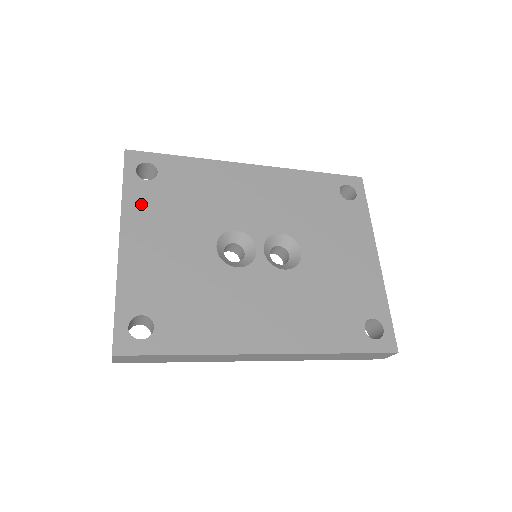
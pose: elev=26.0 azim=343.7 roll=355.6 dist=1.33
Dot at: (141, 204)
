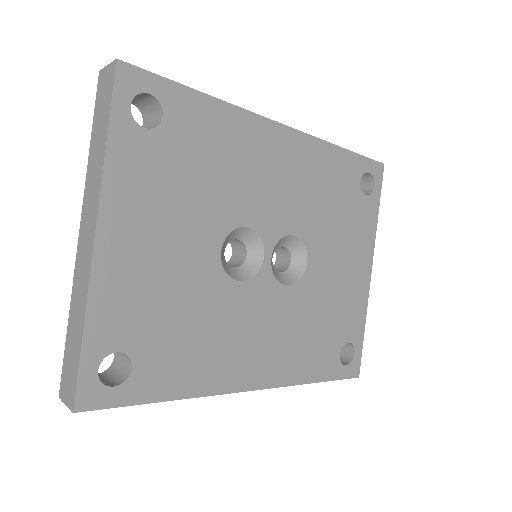
Dot at: (133, 172)
